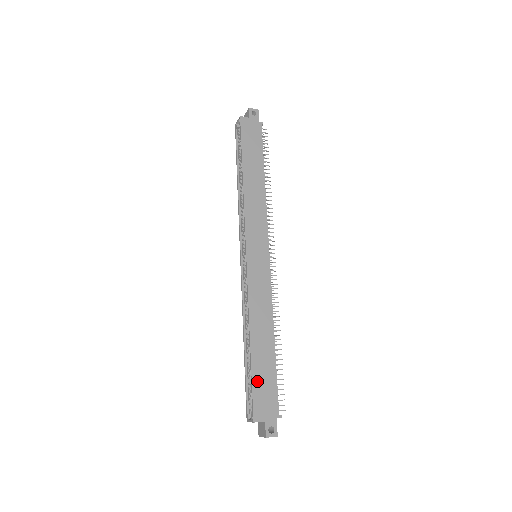
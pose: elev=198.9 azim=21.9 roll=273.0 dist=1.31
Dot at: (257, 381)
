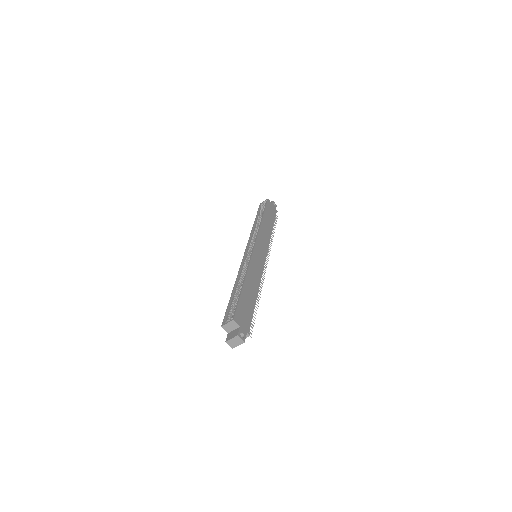
Dot at: (242, 303)
